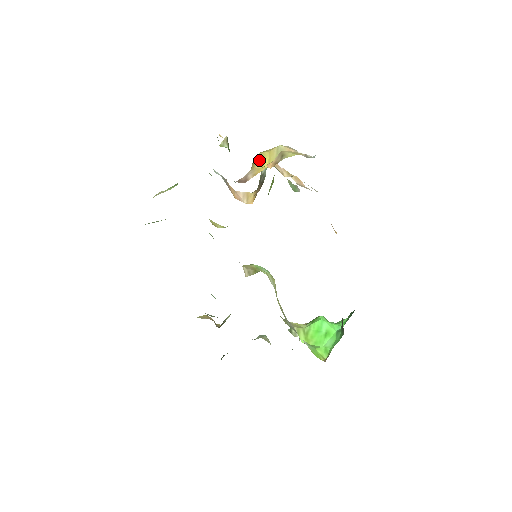
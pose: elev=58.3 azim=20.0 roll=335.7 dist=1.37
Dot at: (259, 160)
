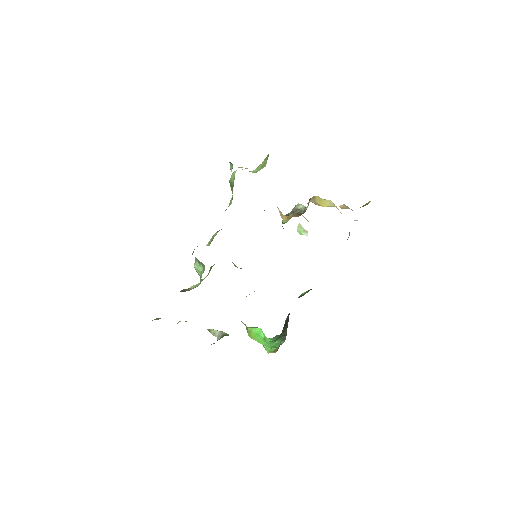
Dot at: (318, 199)
